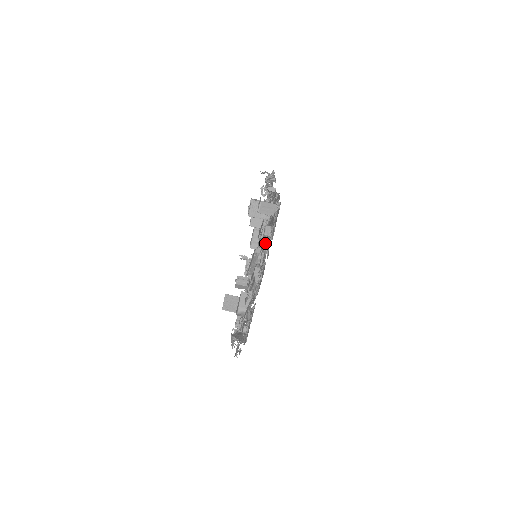
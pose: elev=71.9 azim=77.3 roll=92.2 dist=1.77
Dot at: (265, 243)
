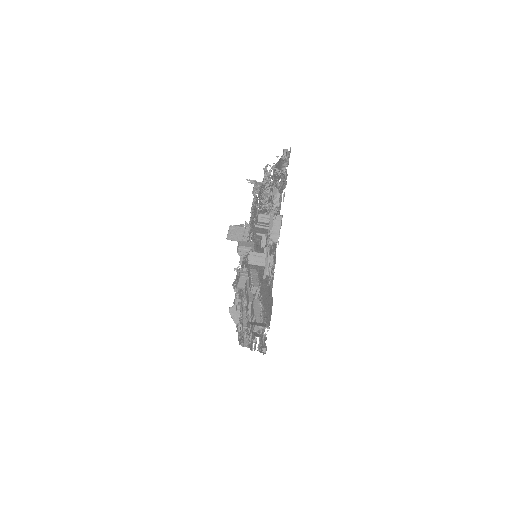
Dot at: occluded
